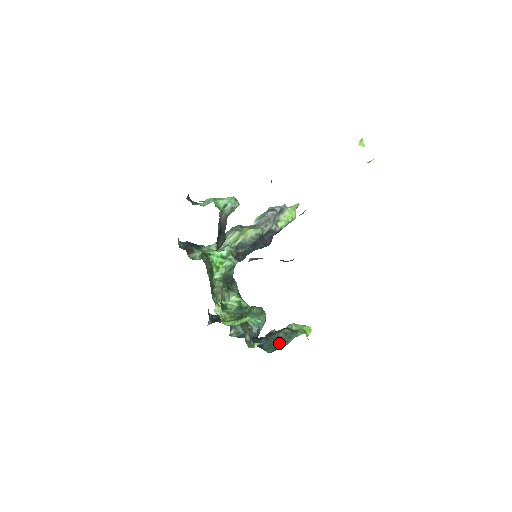
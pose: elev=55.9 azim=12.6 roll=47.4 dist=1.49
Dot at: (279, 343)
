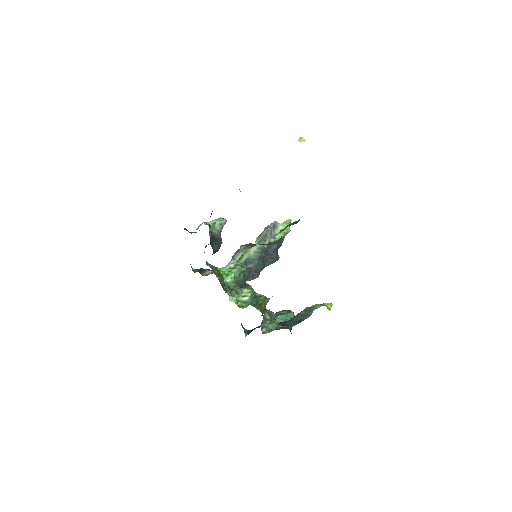
Dot at: (302, 318)
